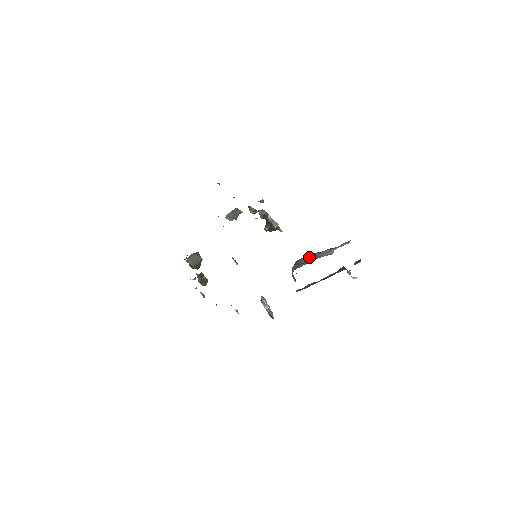
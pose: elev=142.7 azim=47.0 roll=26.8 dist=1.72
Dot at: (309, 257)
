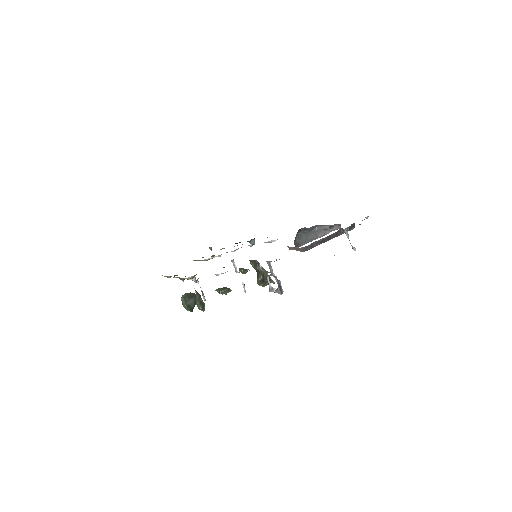
Dot at: (307, 235)
